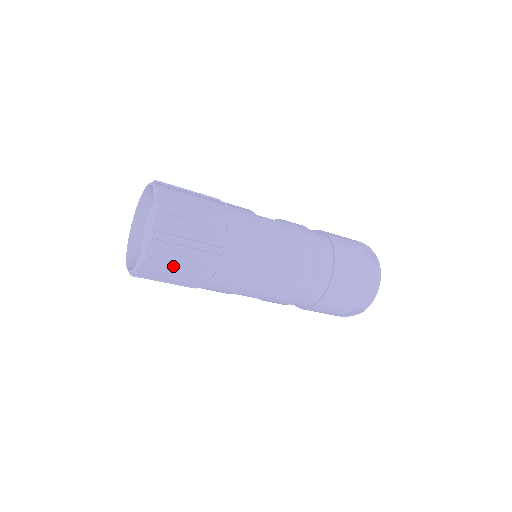
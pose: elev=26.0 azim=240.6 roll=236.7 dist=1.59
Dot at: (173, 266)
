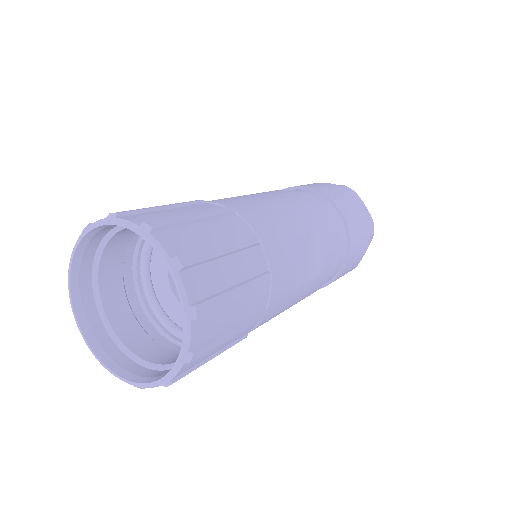
Dot at: occluded
